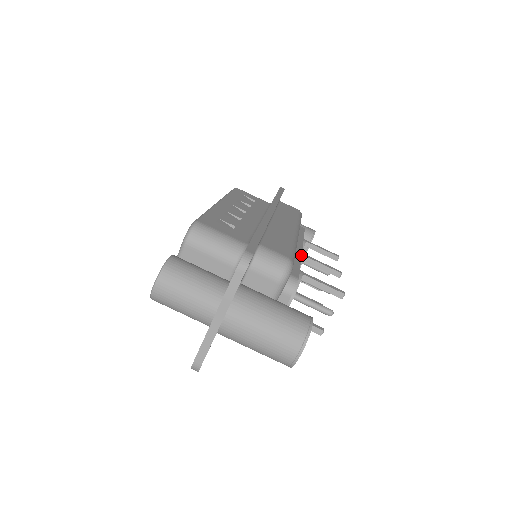
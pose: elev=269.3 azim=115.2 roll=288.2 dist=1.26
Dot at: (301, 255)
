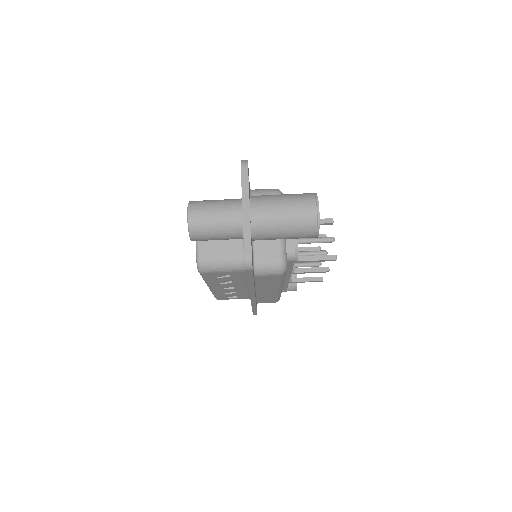
Dot at: occluded
